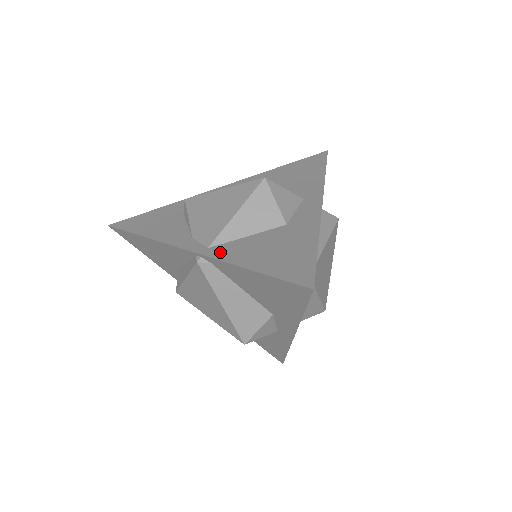
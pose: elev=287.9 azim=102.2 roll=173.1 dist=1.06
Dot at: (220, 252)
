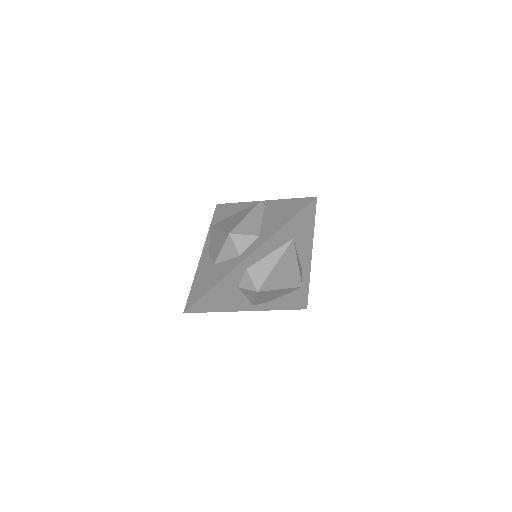
Dot at: occluded
